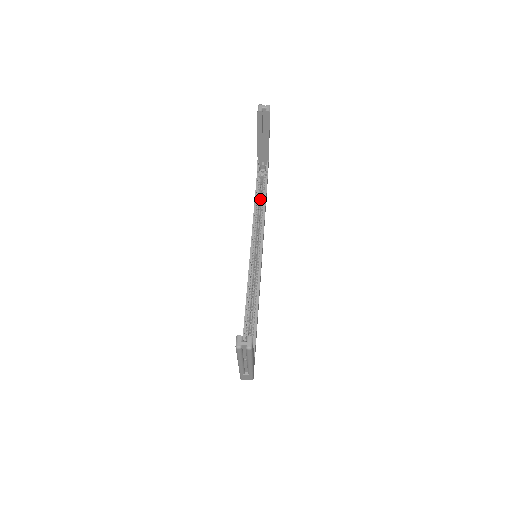
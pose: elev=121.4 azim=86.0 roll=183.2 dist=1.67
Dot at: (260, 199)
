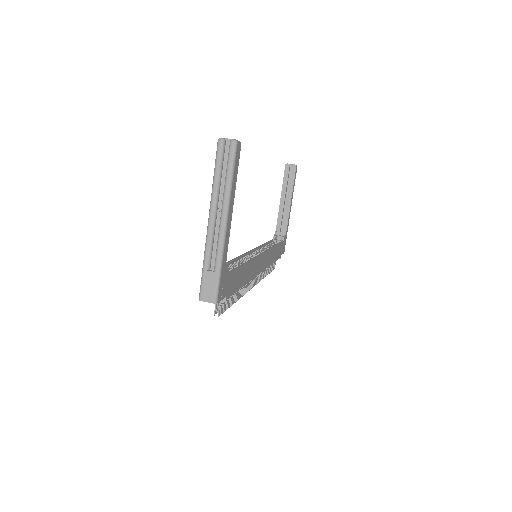
Dot at: occluded
